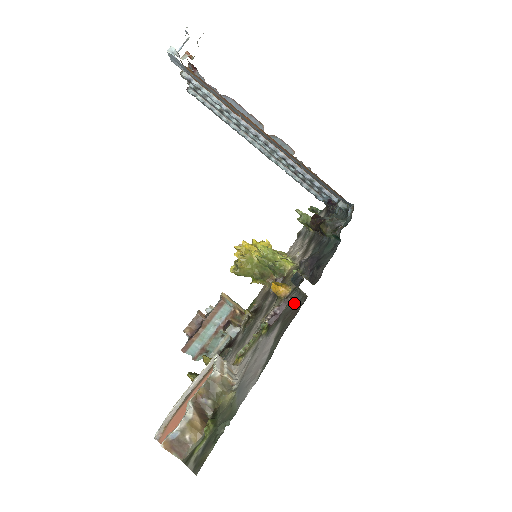
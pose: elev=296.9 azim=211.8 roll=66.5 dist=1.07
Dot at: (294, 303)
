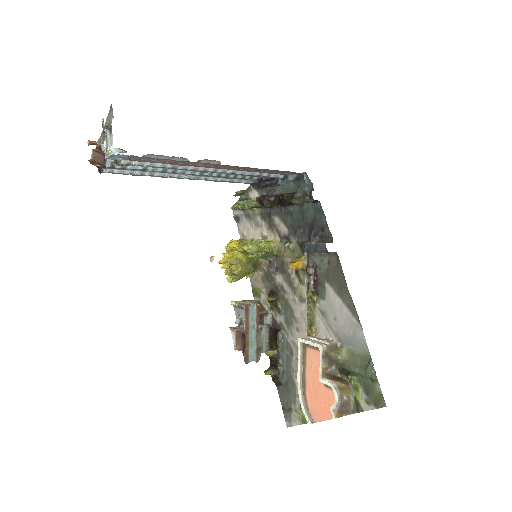
Dot at: (325, 264)
